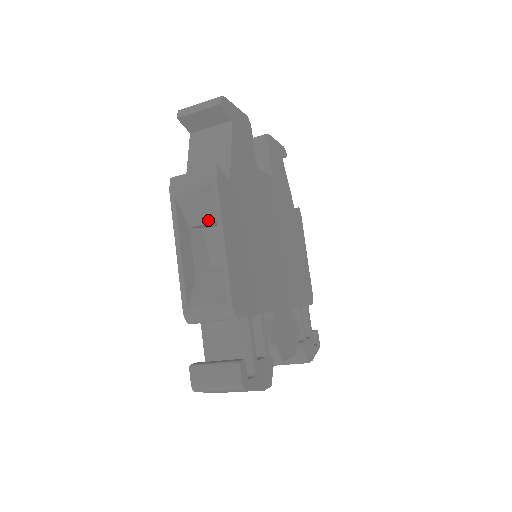
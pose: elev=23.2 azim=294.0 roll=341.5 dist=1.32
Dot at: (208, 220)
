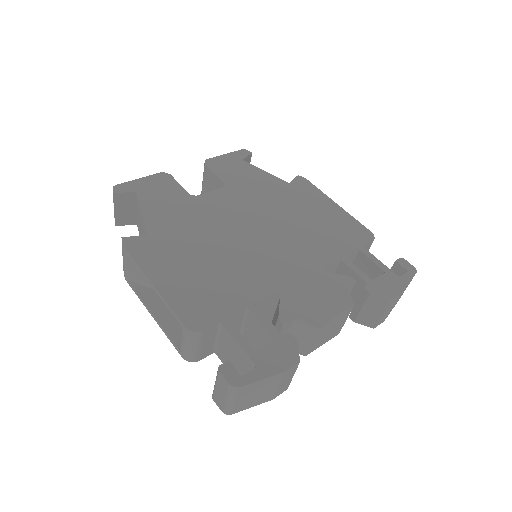
Dot at: occluded
